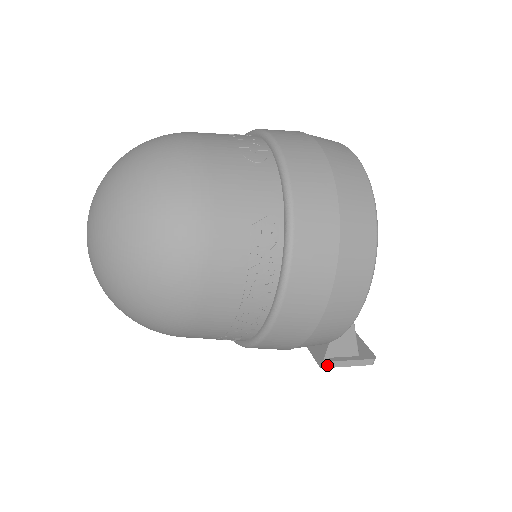
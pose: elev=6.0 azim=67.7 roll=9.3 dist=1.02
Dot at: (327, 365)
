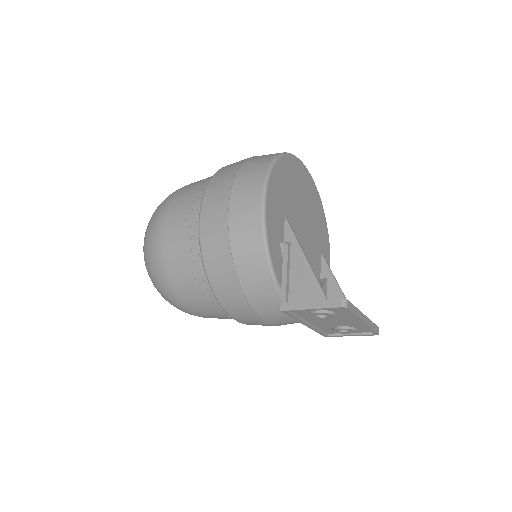
Dot at: (286, 307)
